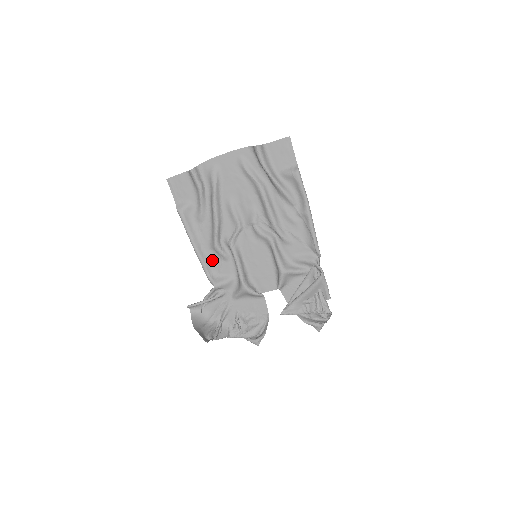
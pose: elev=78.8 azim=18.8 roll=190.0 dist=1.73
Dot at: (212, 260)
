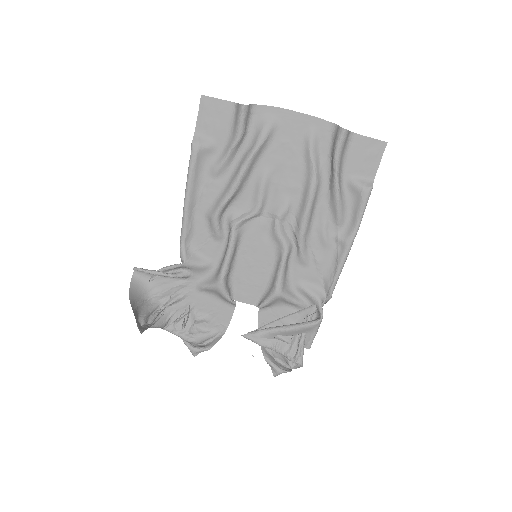
Dot at: (198, 229)
